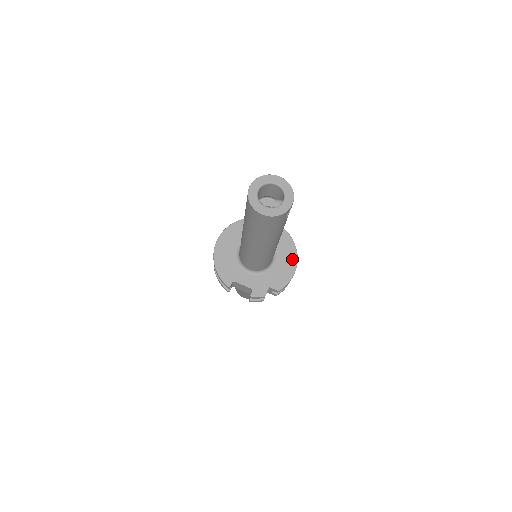
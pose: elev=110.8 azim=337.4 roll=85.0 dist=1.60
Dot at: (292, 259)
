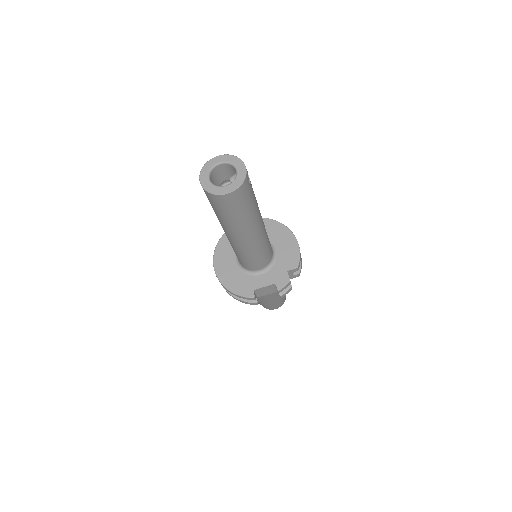
Dot at: (287, 235)
